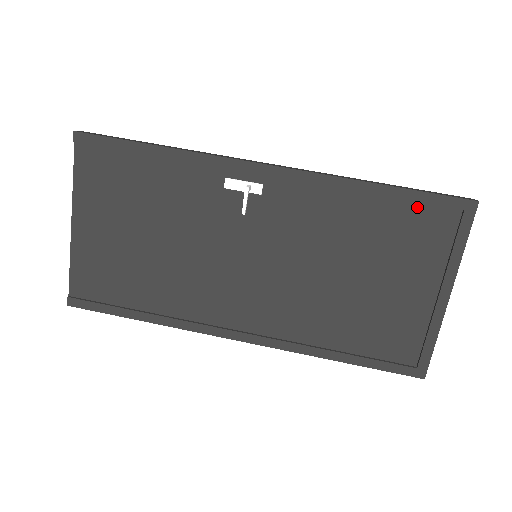
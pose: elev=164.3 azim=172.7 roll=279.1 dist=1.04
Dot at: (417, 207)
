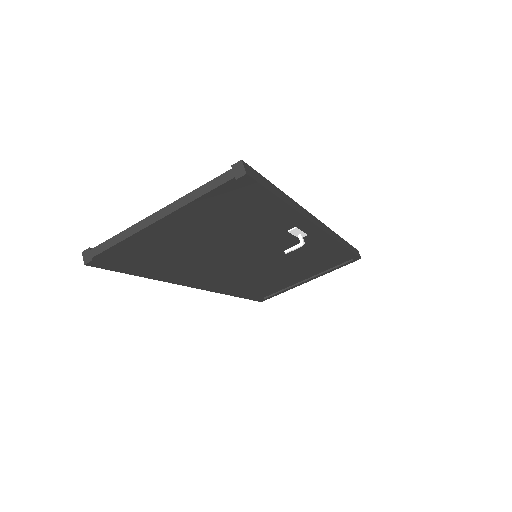
Dot at: (343, 255)
